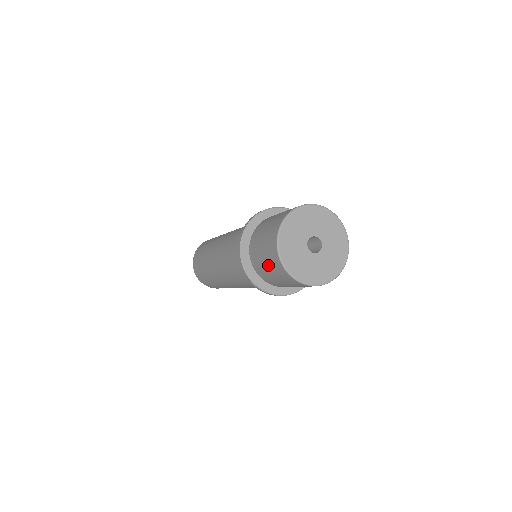
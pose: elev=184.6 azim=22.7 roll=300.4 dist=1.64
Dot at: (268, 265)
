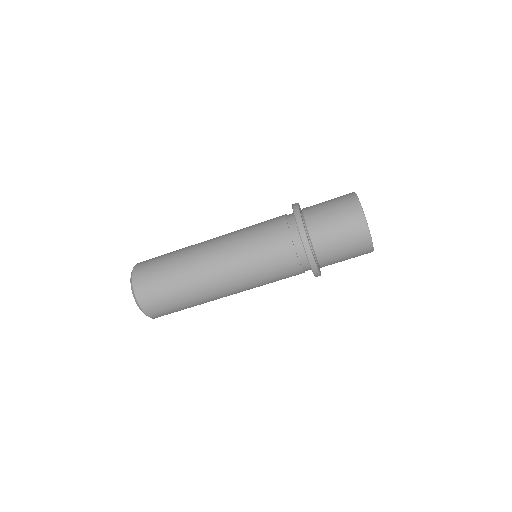
Dot at: (336, 210)
